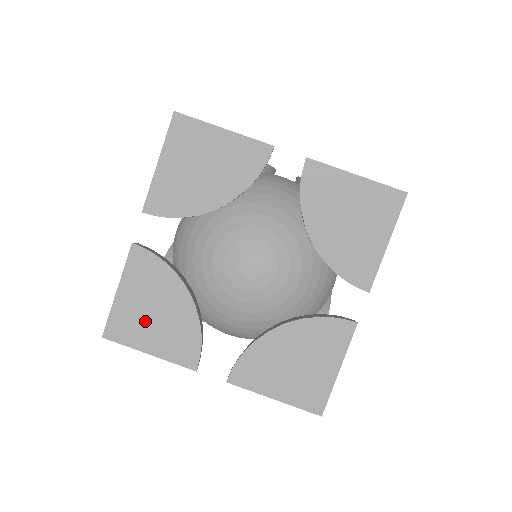
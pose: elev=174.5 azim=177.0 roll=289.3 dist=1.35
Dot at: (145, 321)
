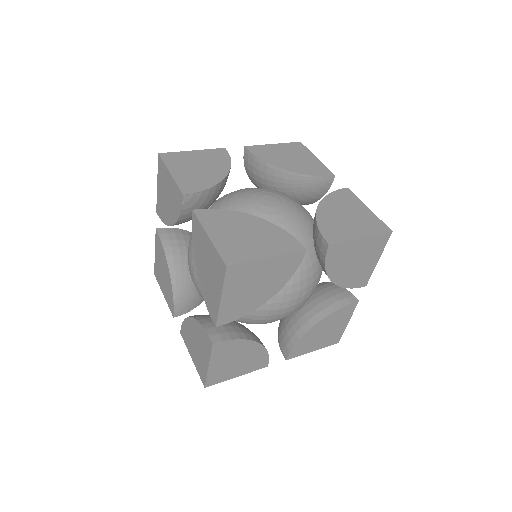
Dot at: (245, 242)
